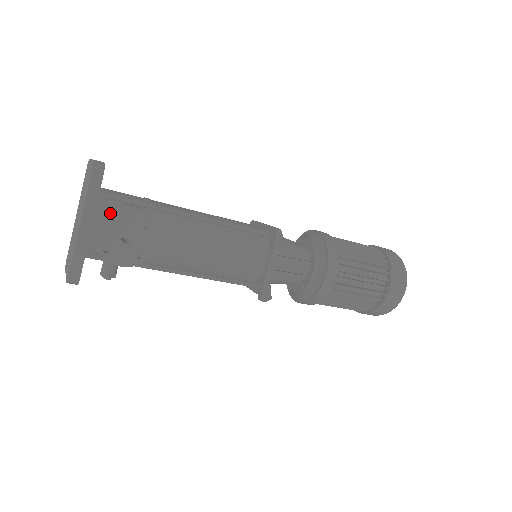
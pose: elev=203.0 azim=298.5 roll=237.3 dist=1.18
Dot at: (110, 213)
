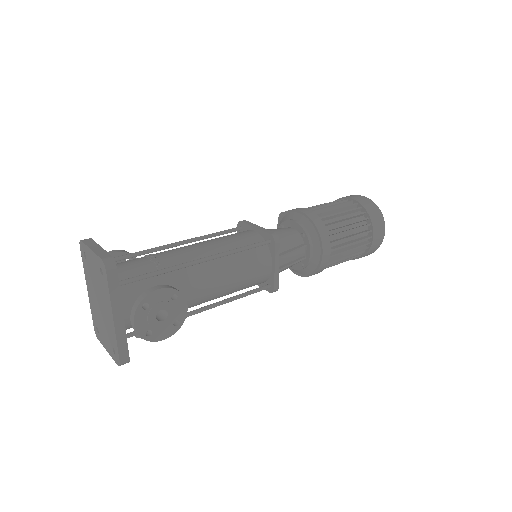
Dot at: (141, 305)
